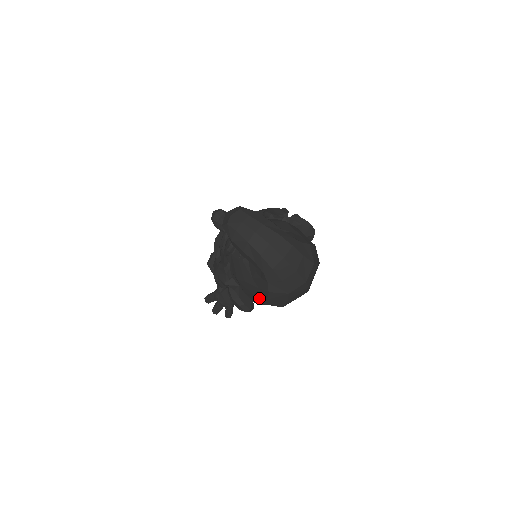
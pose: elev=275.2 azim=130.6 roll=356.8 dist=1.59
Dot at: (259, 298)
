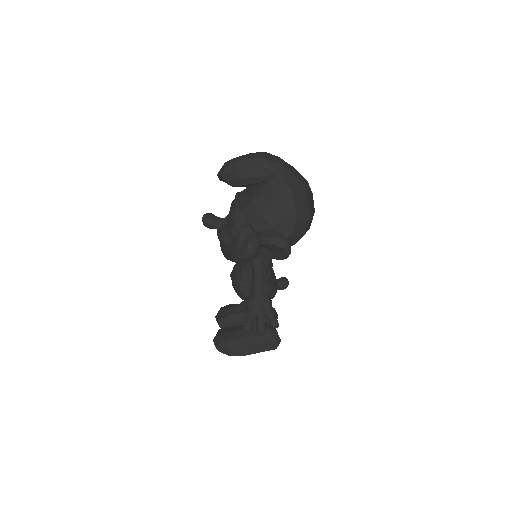
Dot at: (288, 214)
